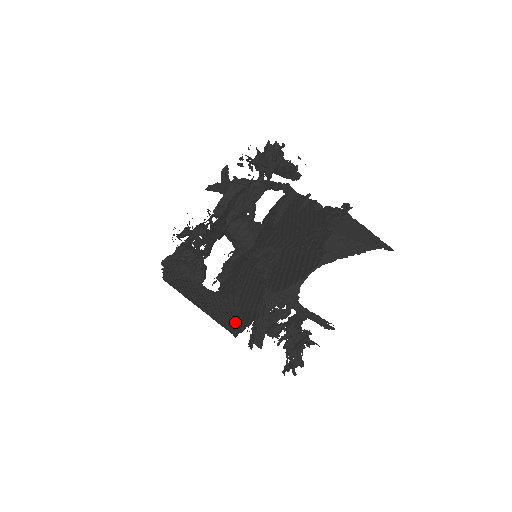
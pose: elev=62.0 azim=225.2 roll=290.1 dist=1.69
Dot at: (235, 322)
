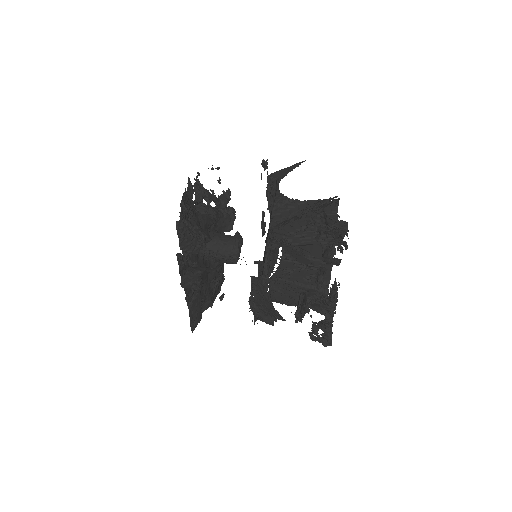
Dot at: occluded
